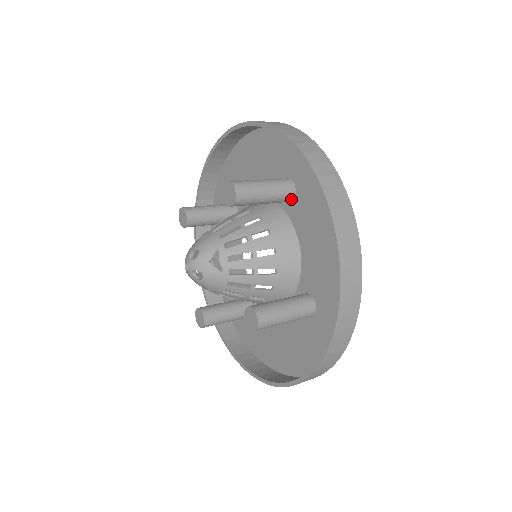
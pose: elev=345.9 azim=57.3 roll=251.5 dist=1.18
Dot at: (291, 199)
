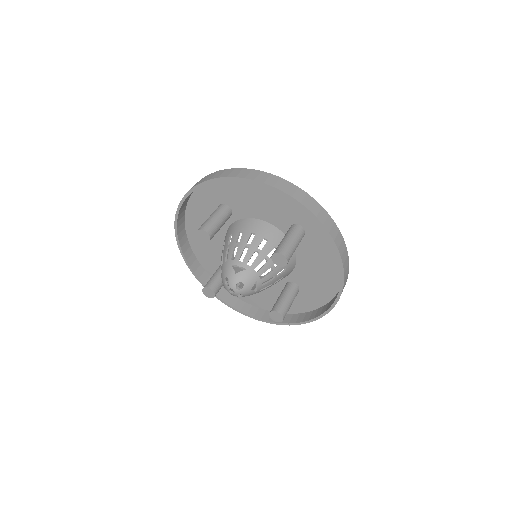
Dot at: occluded
